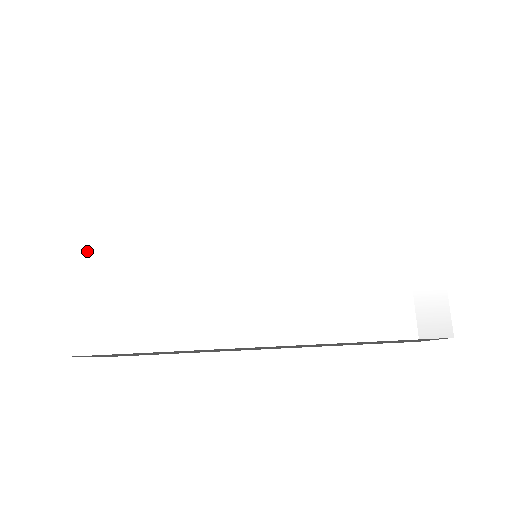
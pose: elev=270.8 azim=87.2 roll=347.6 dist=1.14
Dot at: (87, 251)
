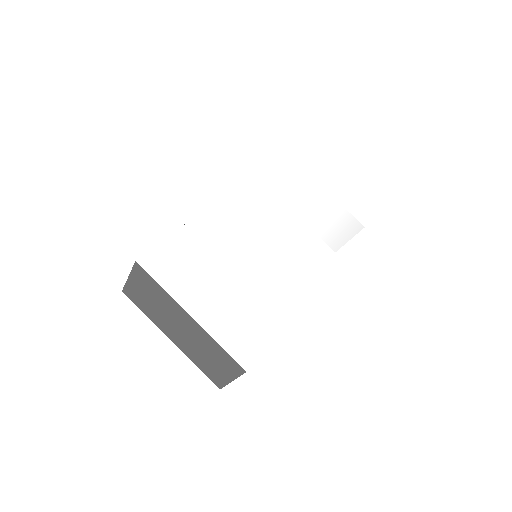
Dot at: (197, 307)
